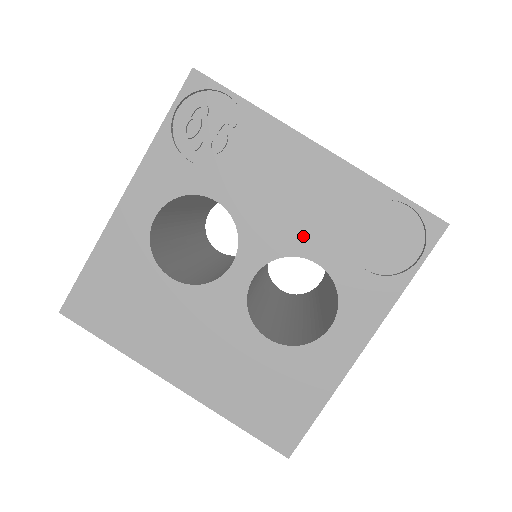
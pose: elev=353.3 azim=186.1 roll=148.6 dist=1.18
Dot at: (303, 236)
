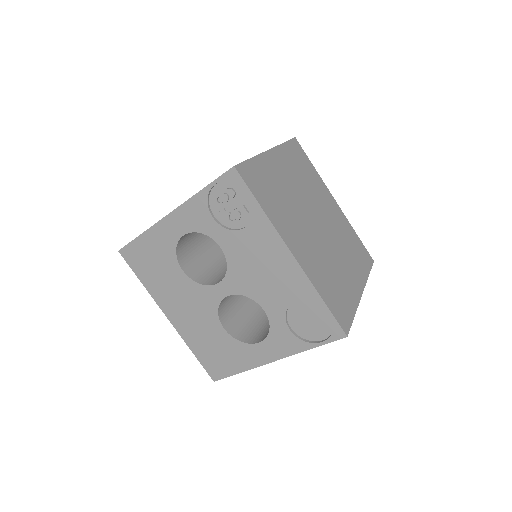
Dot at: (262, 293)
